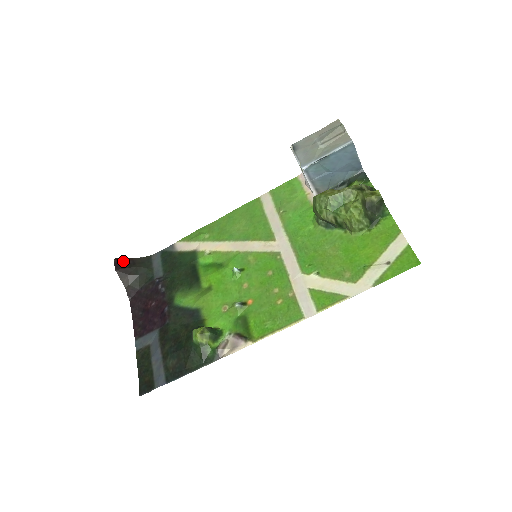
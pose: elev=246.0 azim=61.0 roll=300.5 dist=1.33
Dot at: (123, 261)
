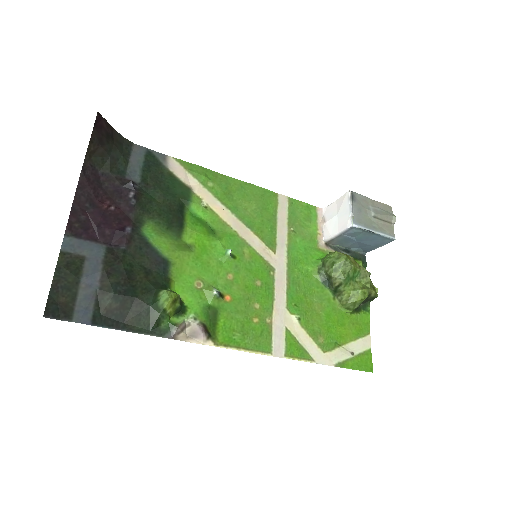
Dot at: (104, 123)
